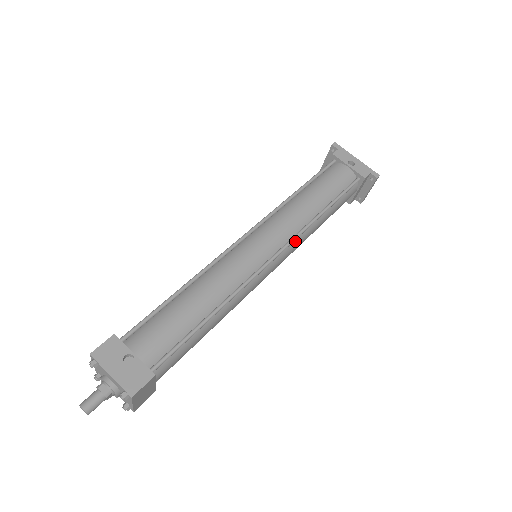
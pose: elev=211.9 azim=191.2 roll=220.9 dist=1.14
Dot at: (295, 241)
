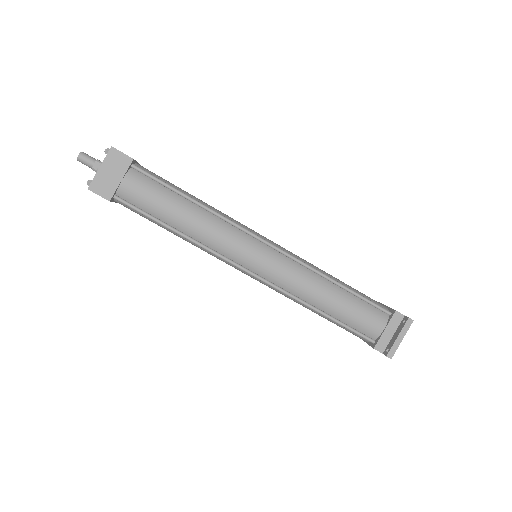
Dot at: (294, 265)
